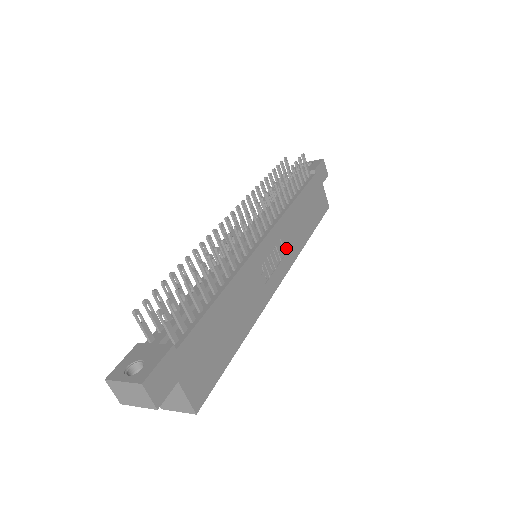
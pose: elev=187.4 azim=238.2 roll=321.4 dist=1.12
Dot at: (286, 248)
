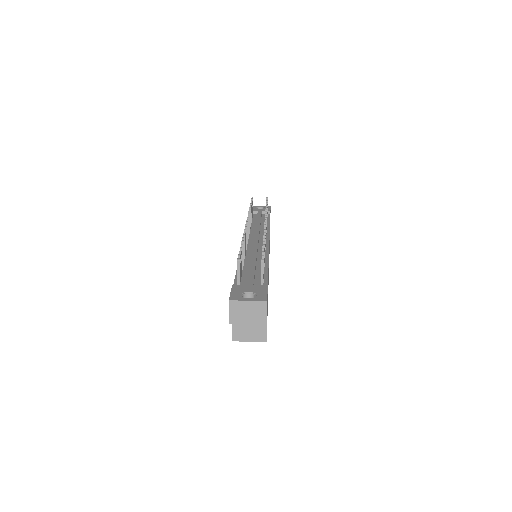
Dot at: occluded
